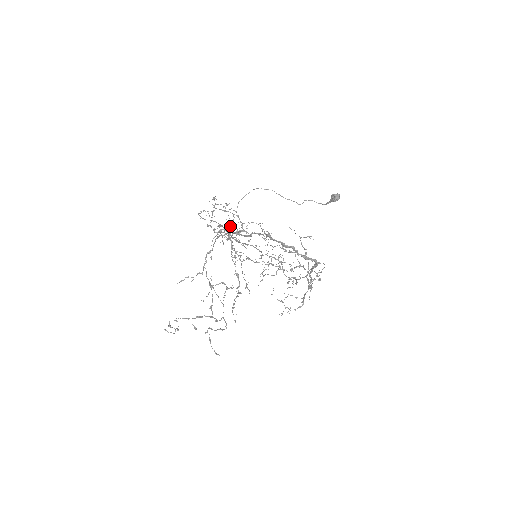
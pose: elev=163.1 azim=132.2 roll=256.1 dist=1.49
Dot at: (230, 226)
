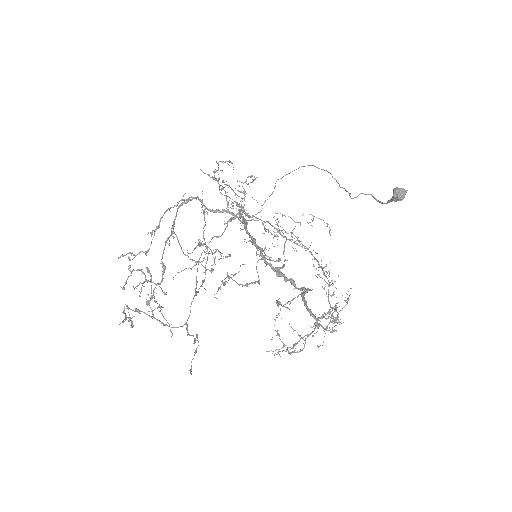
Dot at: (196, 197)
